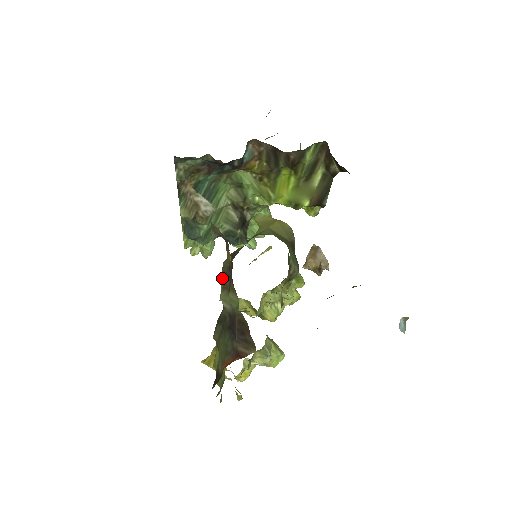
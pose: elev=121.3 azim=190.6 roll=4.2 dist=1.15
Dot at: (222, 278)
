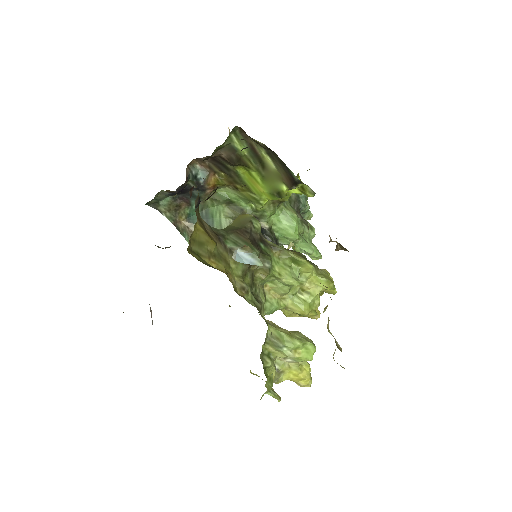
Dot at: occluded
